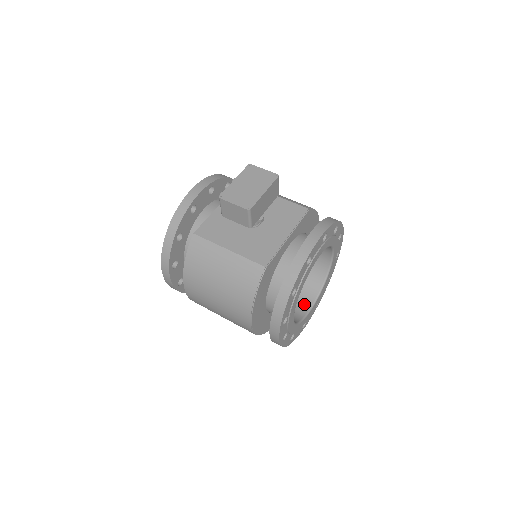
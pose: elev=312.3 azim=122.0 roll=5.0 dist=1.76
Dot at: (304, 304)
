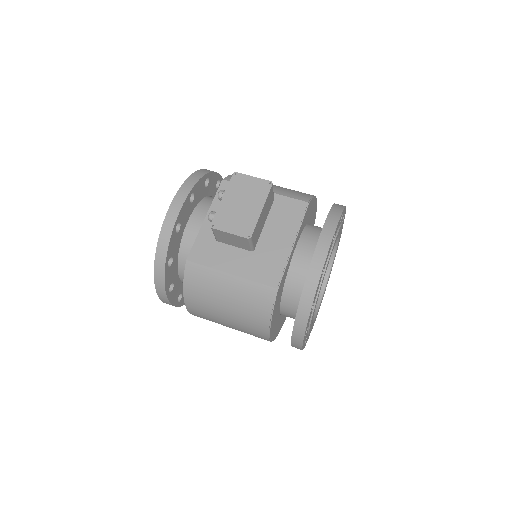
Dot at: occluded
